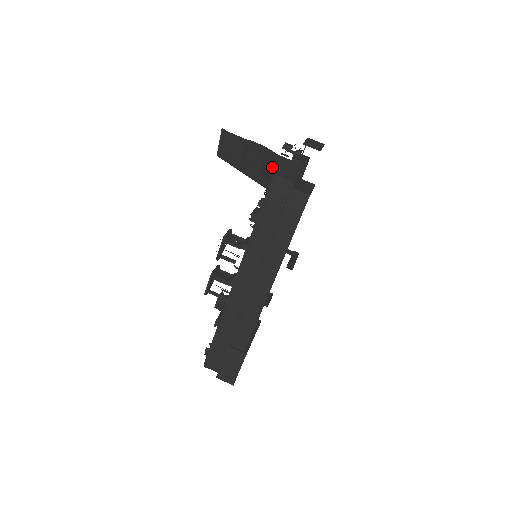
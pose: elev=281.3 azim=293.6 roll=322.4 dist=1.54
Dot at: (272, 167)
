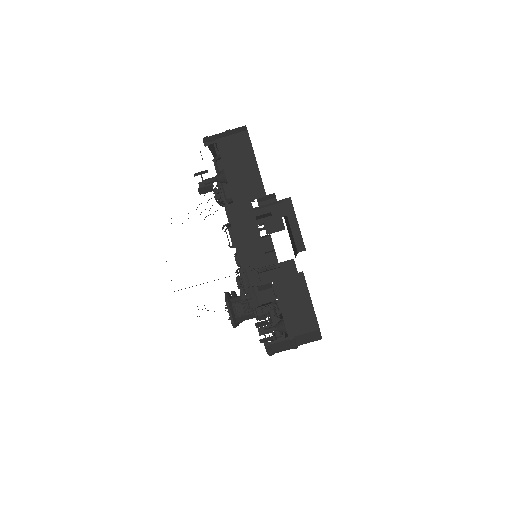
Dot at: occluded
